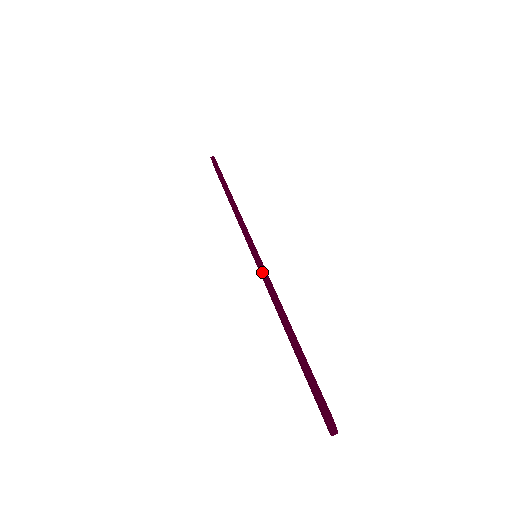
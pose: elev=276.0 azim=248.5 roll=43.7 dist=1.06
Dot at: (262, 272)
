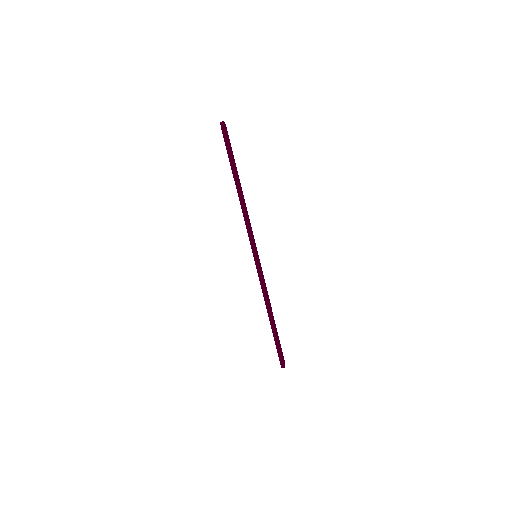
Dot at: (260, 279)
